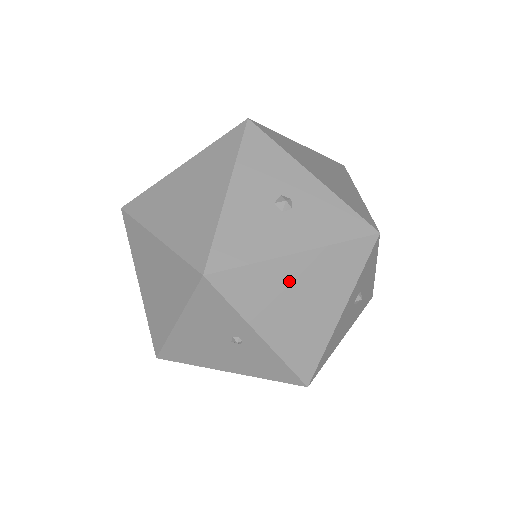
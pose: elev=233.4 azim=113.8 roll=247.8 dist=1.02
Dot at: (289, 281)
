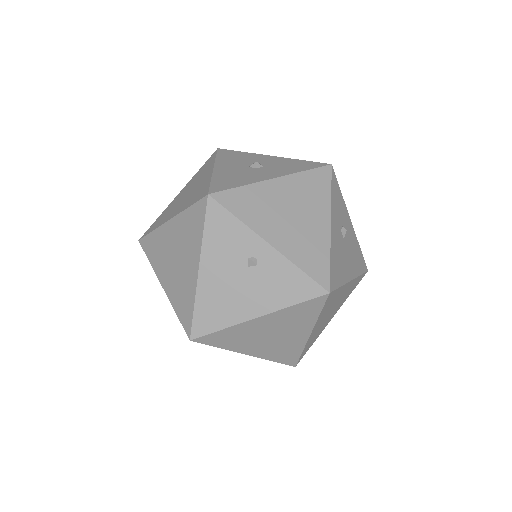
Dot at: (276, 199)
